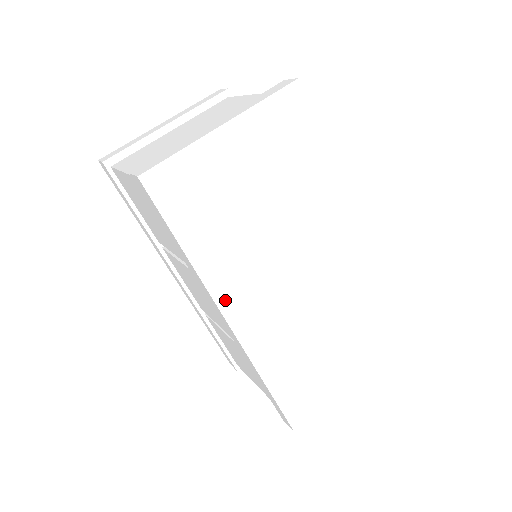
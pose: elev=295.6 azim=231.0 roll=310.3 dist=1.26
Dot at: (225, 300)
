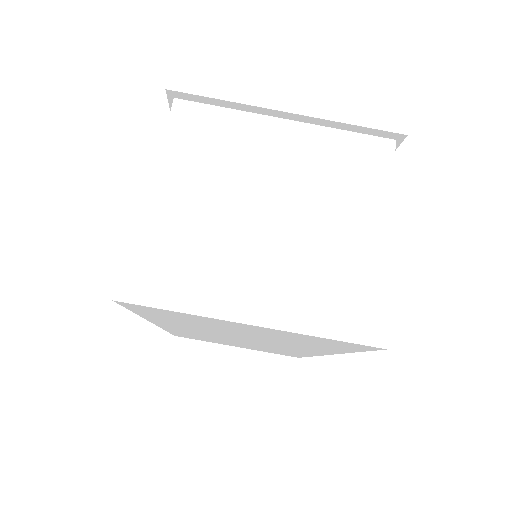
Dot at: (161, 324)
